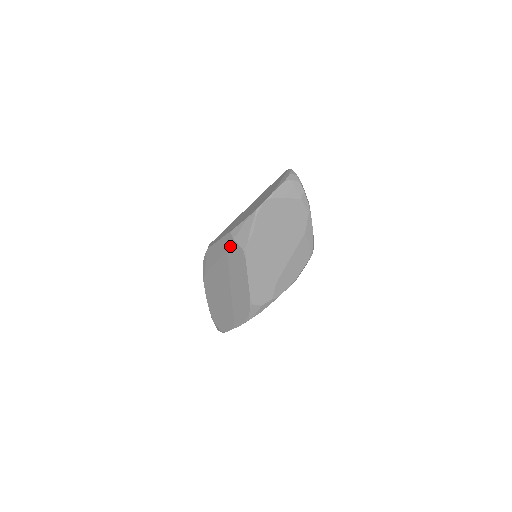
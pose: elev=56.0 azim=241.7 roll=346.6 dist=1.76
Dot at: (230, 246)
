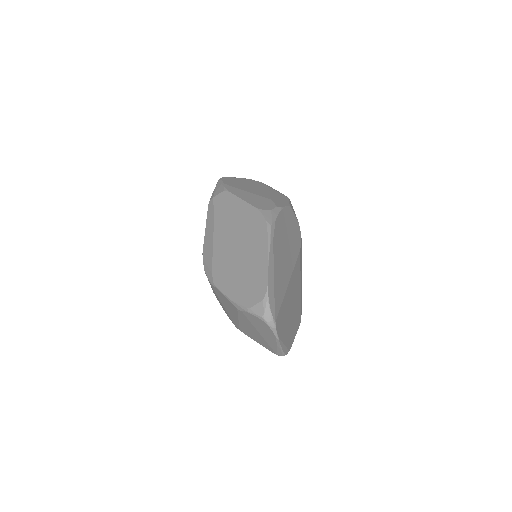
Dot at: (214, 206)
